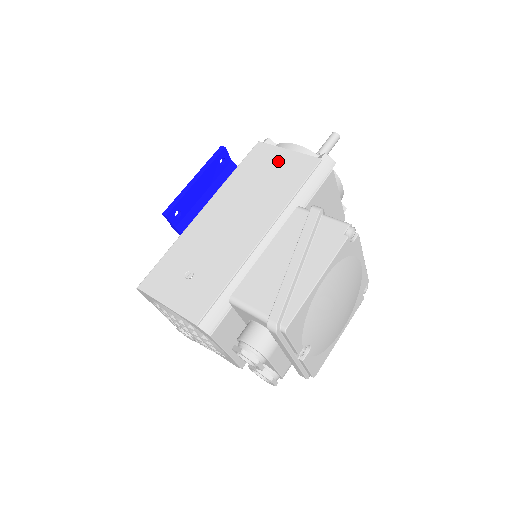
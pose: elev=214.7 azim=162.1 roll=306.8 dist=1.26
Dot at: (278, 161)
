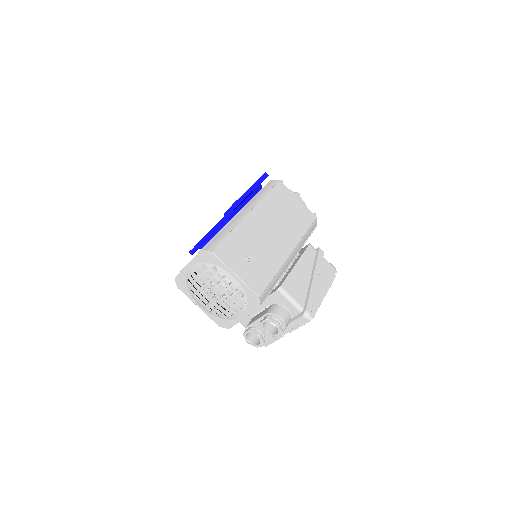
Dot at: (293, 204)
